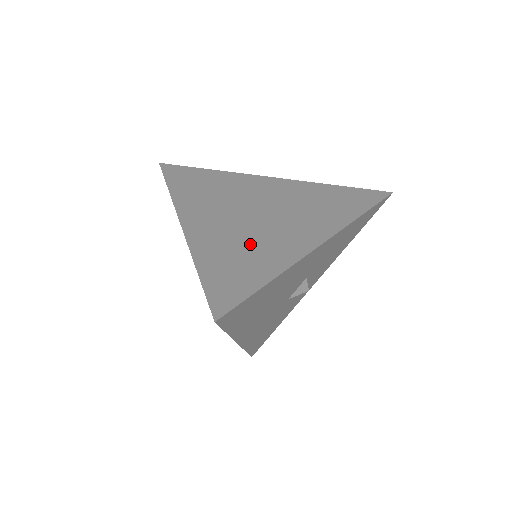
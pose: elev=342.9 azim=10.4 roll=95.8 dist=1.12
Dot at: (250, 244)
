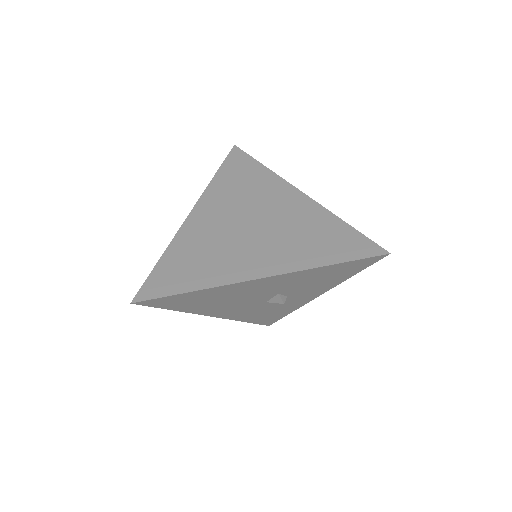
Dot at: (212, 253)
